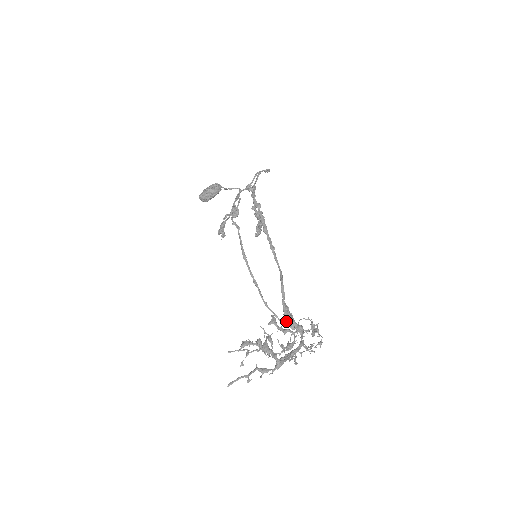
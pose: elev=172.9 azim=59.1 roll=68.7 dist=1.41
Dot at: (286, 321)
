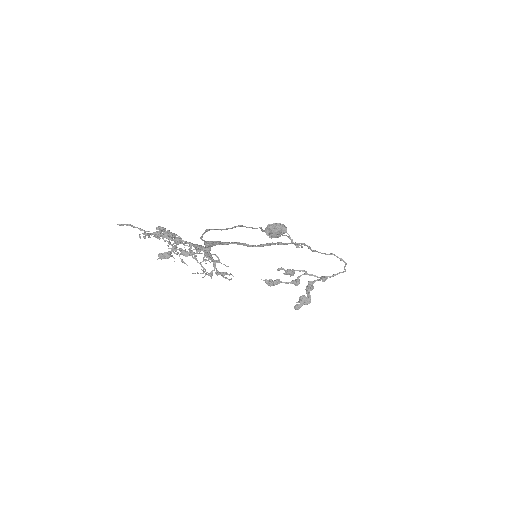
Dot at: occluded
